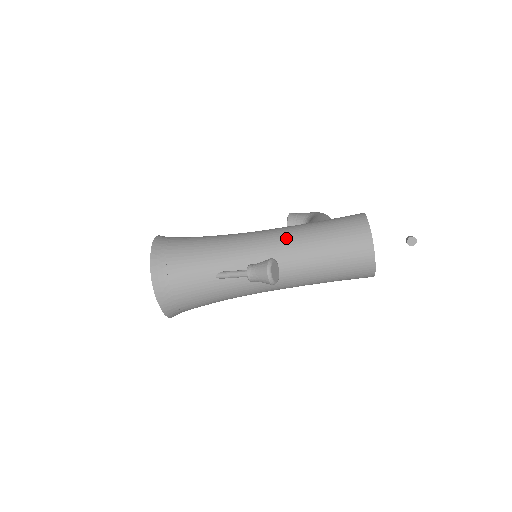
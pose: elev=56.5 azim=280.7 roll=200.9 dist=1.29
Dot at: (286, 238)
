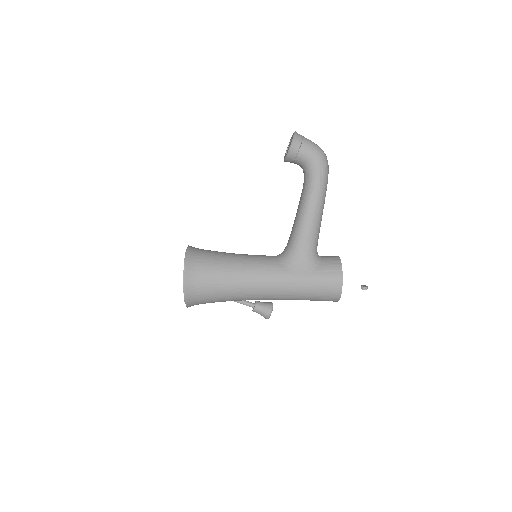
Dot at: (283, 296)
